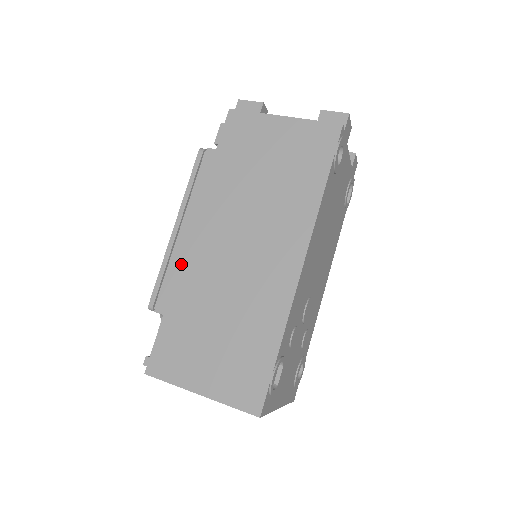
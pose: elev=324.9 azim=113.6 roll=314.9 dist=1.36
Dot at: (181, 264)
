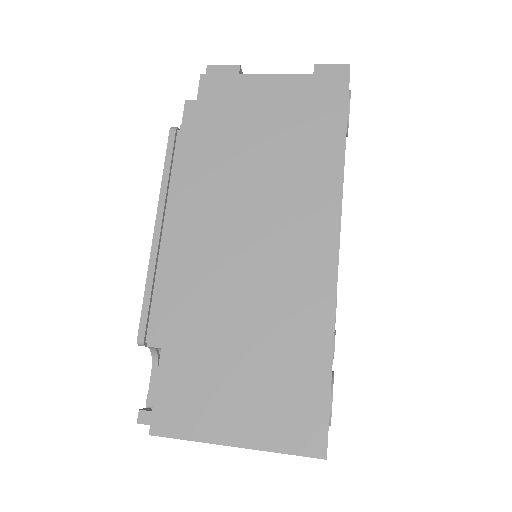
Dot at: (173, 276)
